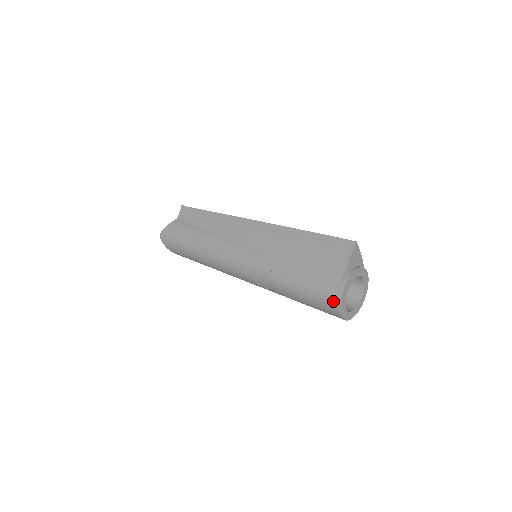
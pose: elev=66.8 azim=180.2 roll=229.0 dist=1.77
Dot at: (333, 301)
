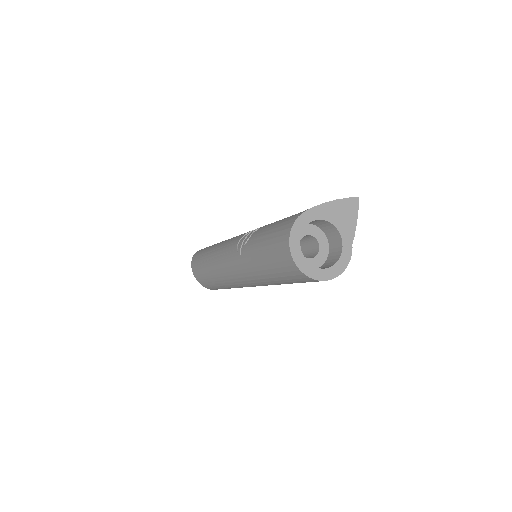
Dot at: (293, 218)
